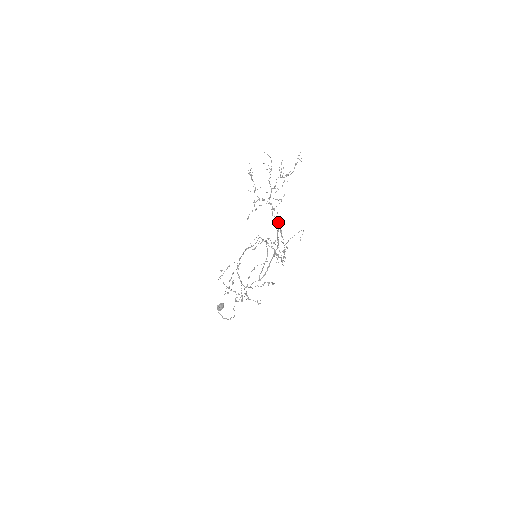
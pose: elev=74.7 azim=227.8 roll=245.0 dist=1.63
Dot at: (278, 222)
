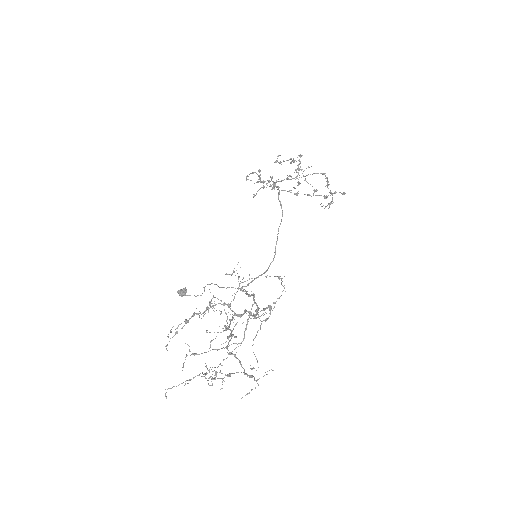
Dot at: occluded
